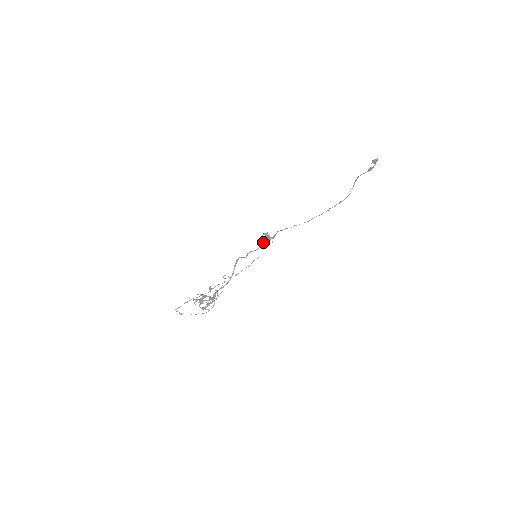
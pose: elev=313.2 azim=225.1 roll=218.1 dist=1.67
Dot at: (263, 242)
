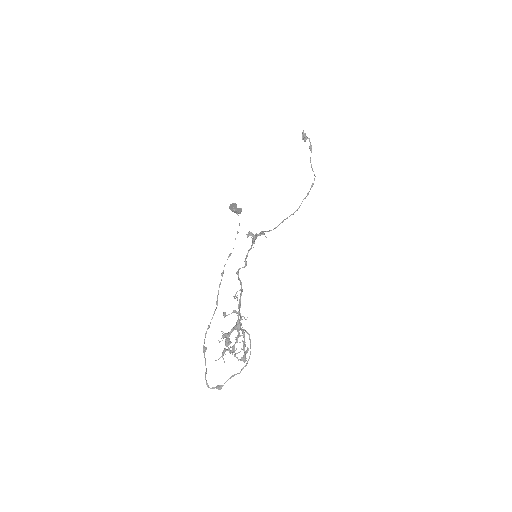
Dot at: (232, 211)
